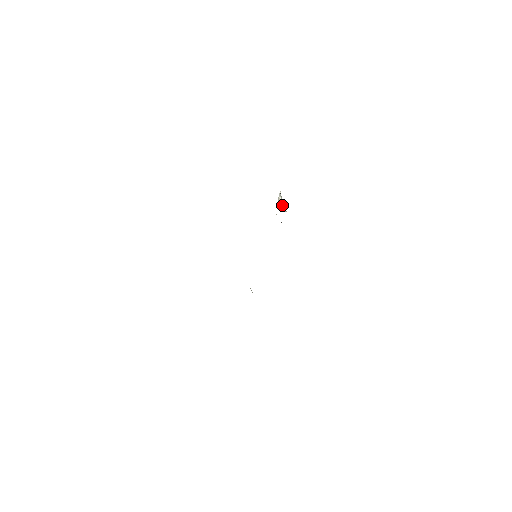
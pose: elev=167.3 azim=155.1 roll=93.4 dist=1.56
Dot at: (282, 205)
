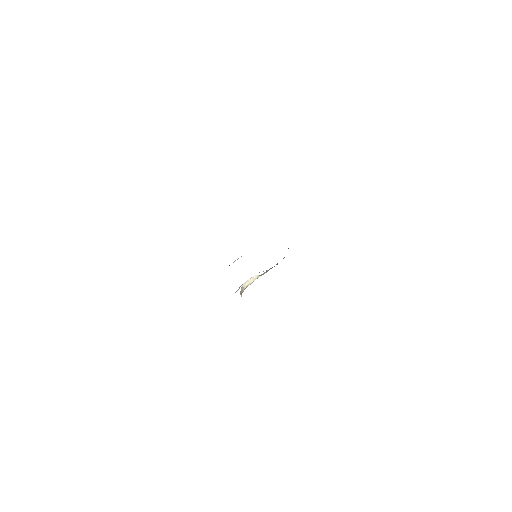
Dot at: (250, 281)
